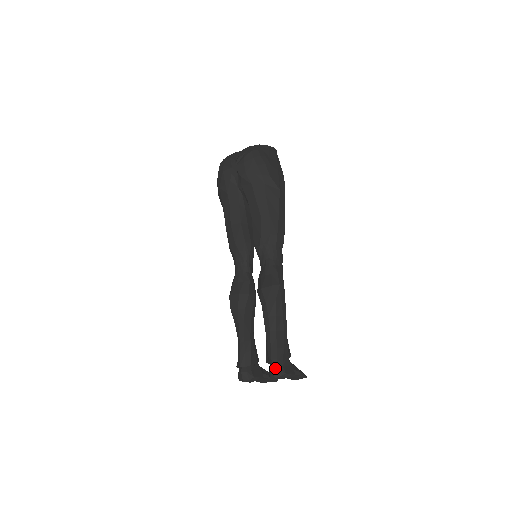
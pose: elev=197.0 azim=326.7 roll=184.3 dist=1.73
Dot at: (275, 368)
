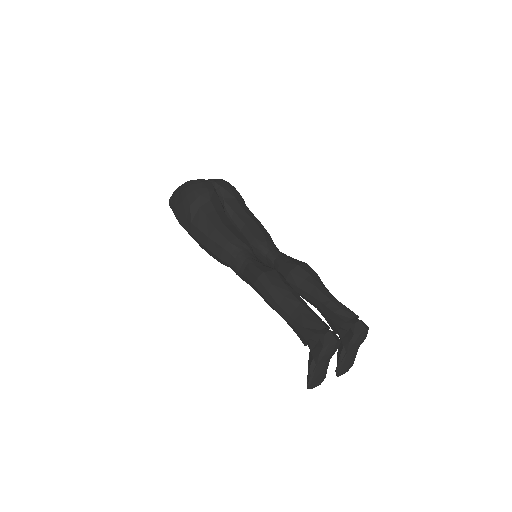
Dot at: (361, 320)
